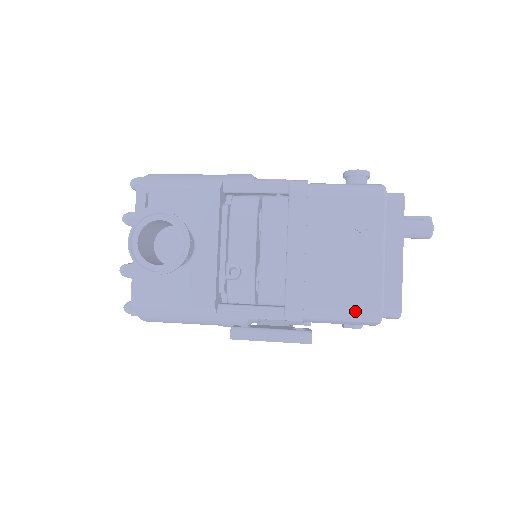
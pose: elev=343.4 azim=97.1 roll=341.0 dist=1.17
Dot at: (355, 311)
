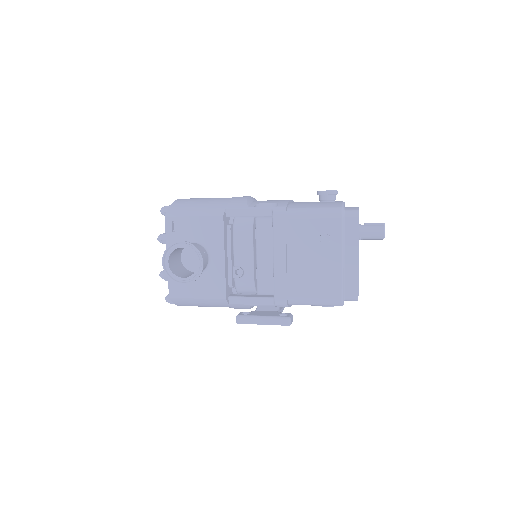
Dot at: (323, 299)
